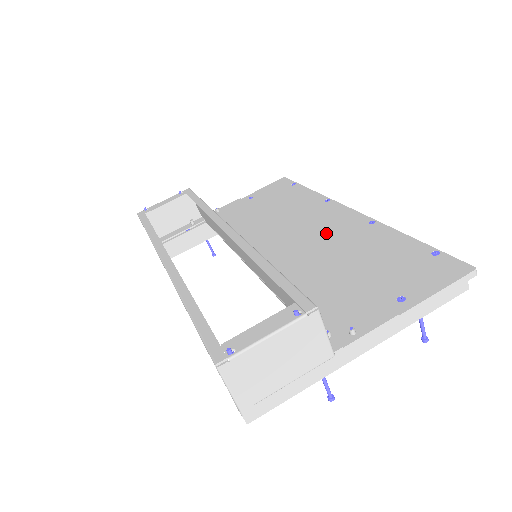
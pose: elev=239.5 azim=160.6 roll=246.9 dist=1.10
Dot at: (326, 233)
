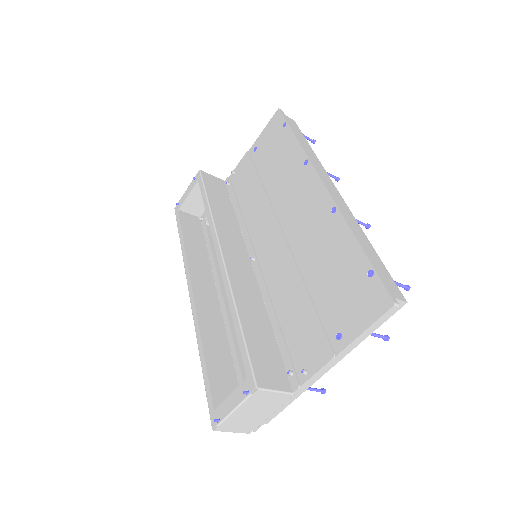
Dot at: (301, 224)
